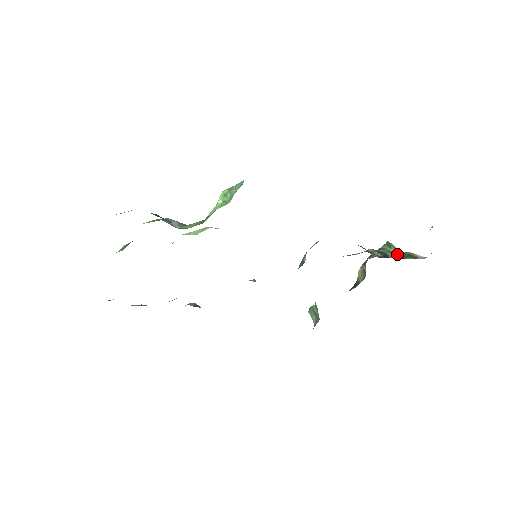
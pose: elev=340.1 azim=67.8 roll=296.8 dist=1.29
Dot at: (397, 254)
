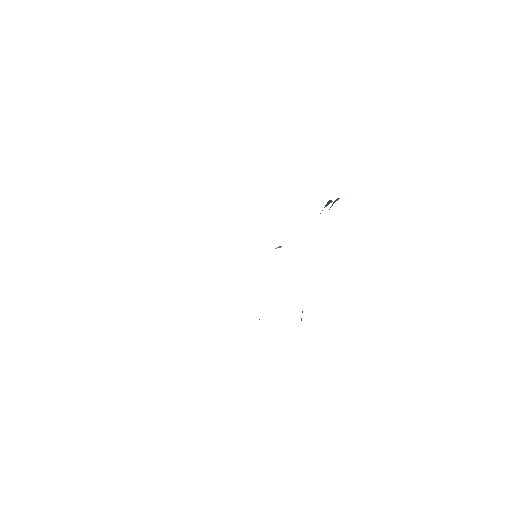
Dot at: occluded
